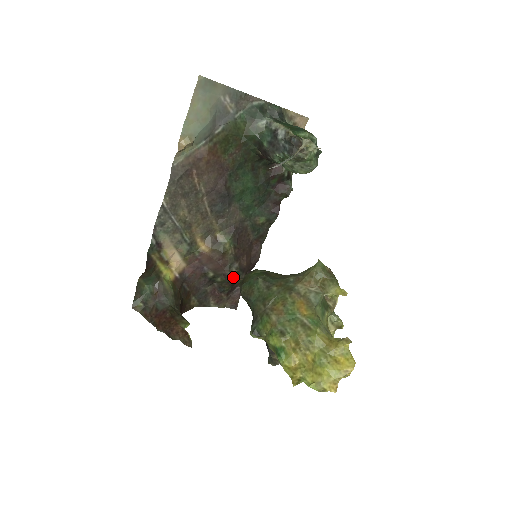
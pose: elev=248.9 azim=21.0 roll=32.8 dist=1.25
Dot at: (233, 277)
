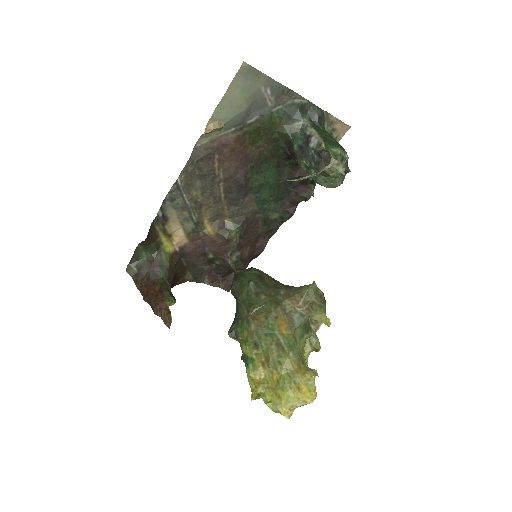
Dot at: (231, 265)
